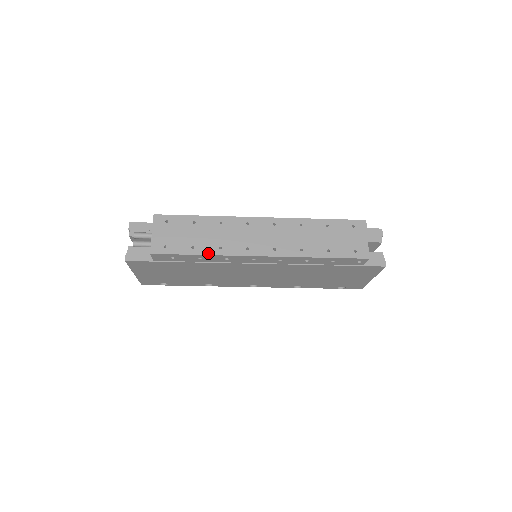
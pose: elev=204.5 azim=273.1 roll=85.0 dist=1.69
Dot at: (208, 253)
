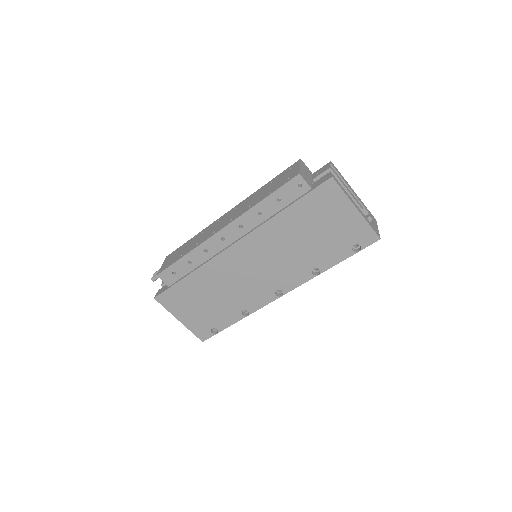
Dot at: (189, 251)
